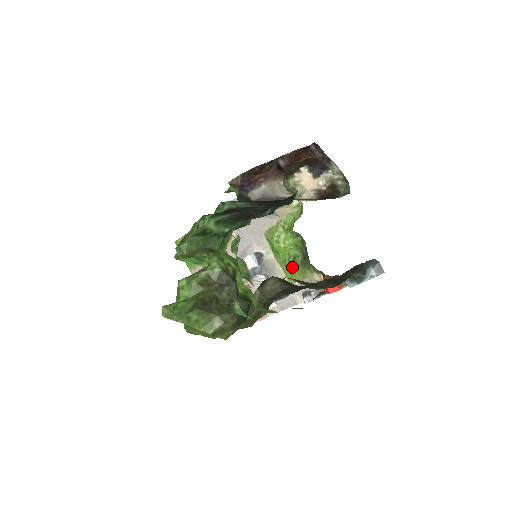
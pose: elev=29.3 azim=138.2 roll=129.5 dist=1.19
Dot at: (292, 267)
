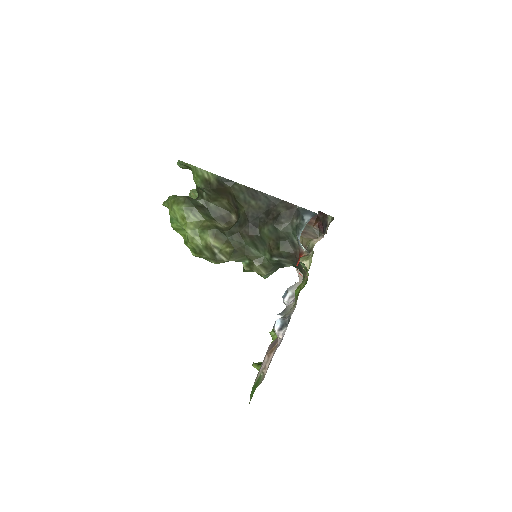
Dot at: occluded
